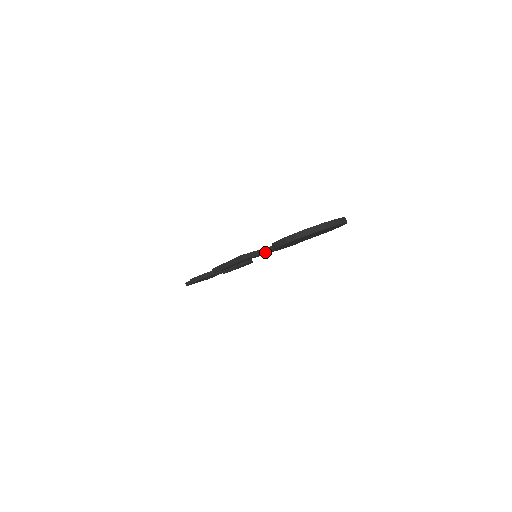
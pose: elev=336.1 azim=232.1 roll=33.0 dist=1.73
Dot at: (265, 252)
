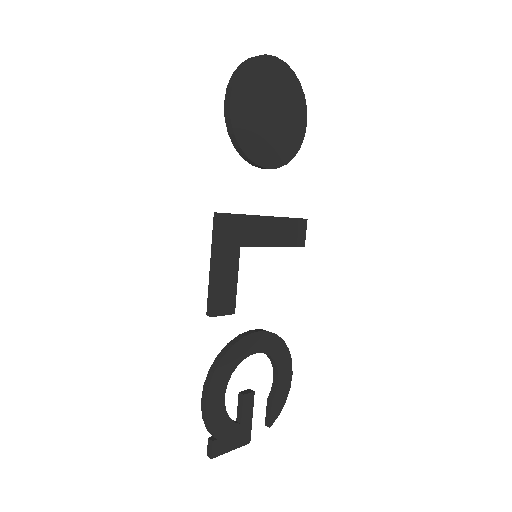
Dot at: (253, 215)
